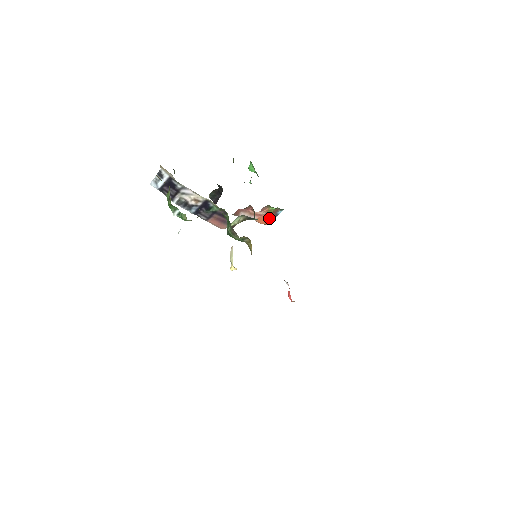
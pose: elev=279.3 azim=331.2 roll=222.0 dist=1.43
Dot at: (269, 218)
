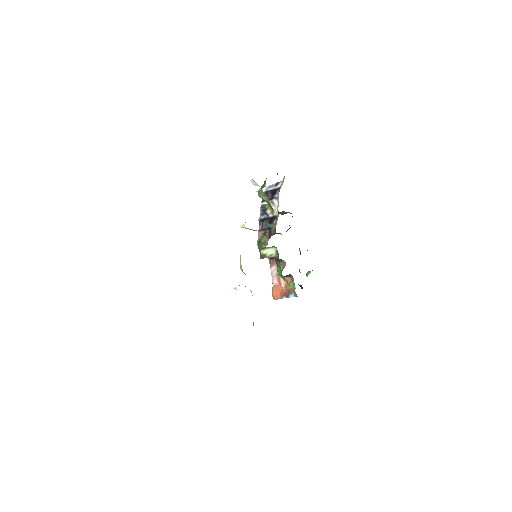
Dot at: (281, 294)
